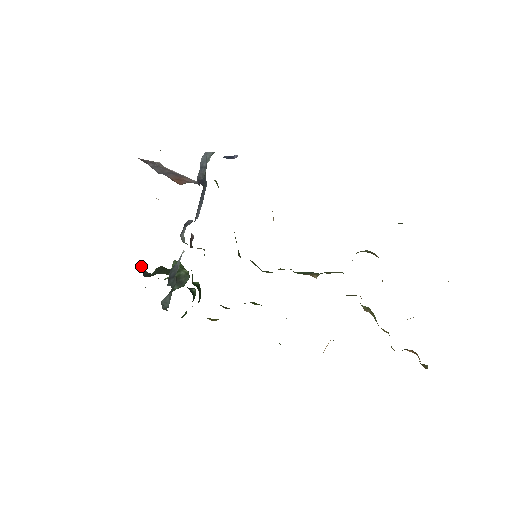
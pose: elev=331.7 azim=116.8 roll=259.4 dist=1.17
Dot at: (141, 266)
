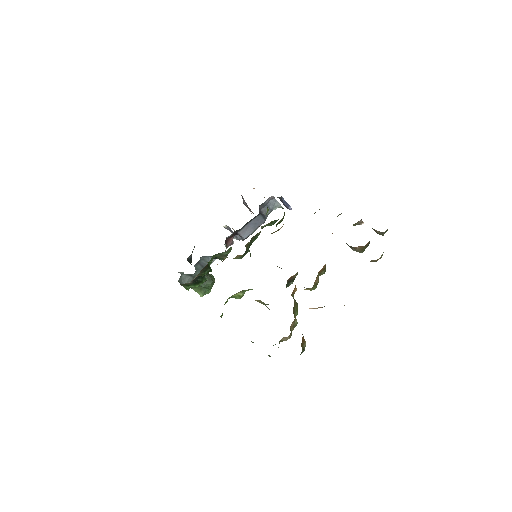
Dot at: (191, 256)
